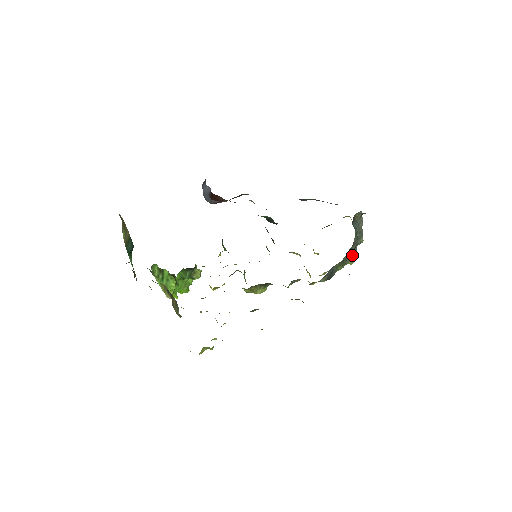
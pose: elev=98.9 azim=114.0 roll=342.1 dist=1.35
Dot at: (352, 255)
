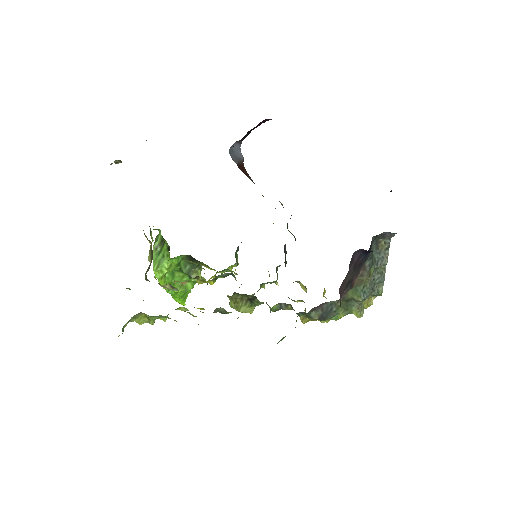
Dot at: (360, 296)
